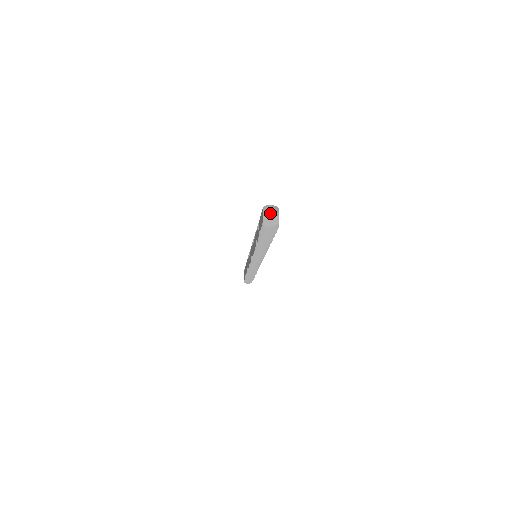
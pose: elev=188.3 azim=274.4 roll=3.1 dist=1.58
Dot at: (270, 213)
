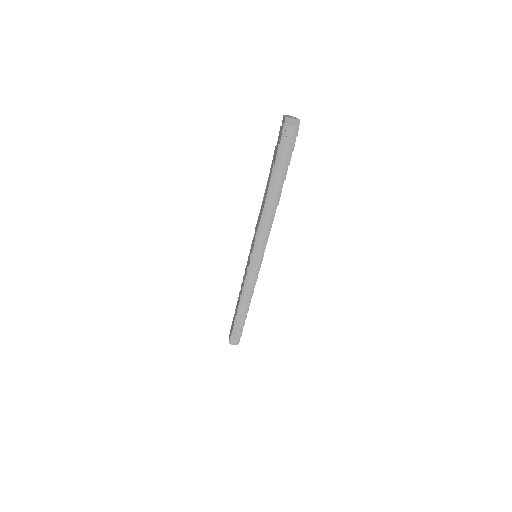
Dot at: (291, 117)
